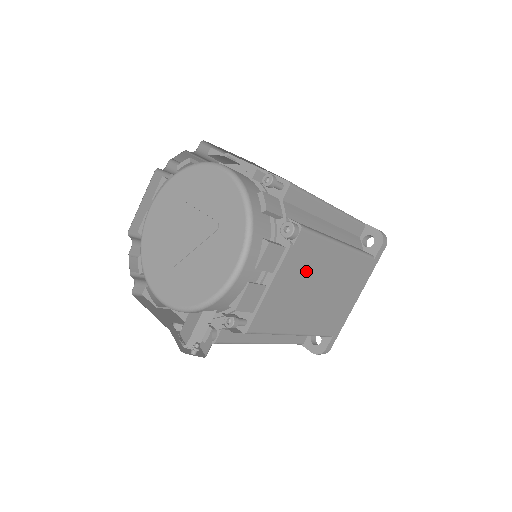
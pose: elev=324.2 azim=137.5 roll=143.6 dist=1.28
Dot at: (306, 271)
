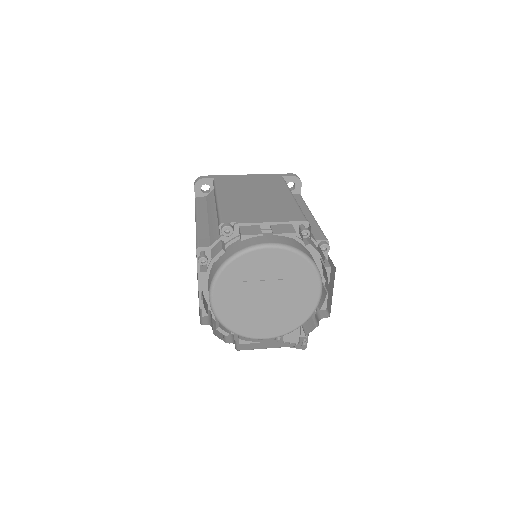
Dot at: occluded
